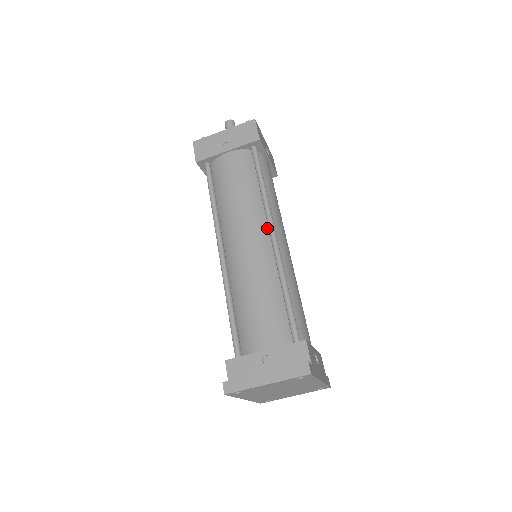
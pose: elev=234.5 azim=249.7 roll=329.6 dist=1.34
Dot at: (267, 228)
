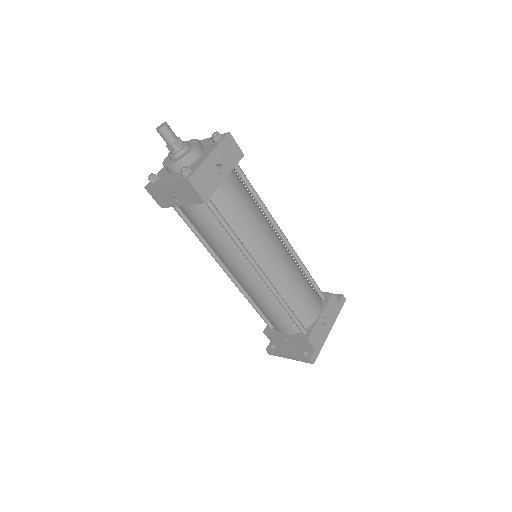
Dot at: (253, 266)
